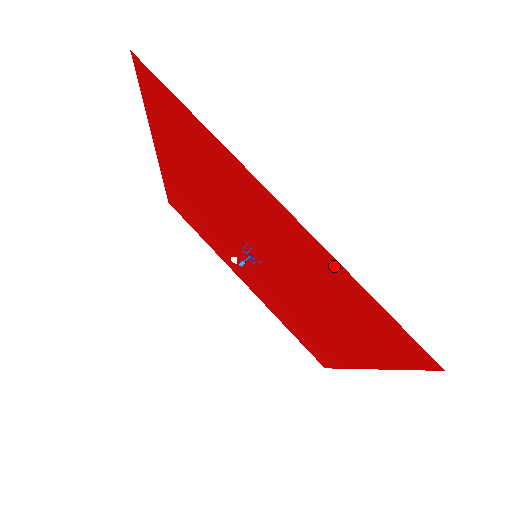
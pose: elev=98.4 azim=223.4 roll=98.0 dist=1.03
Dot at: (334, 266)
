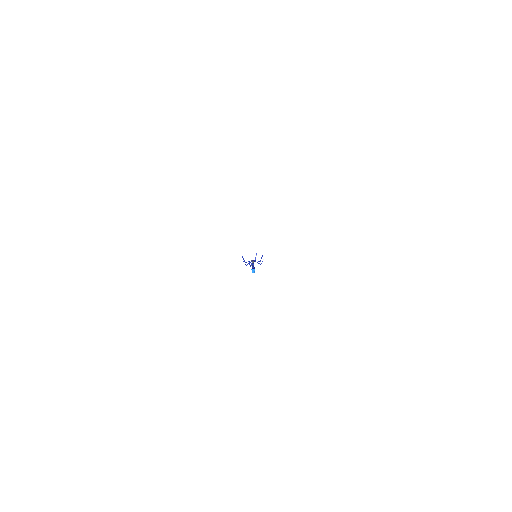
Dot at: occluded
